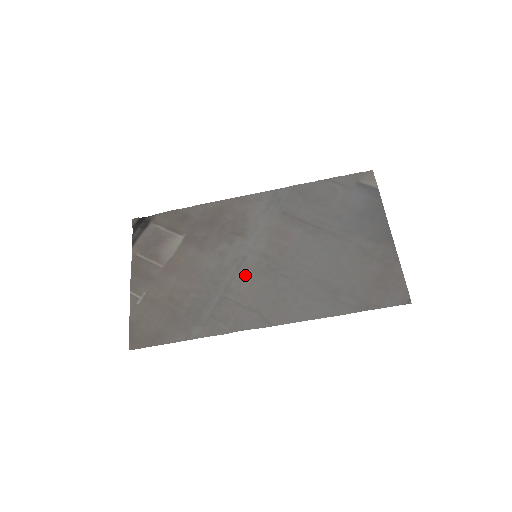
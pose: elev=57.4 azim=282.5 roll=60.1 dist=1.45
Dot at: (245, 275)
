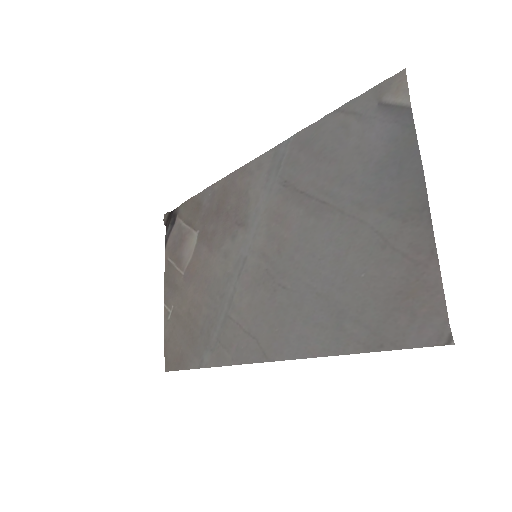
Dot at: (245, 285)
